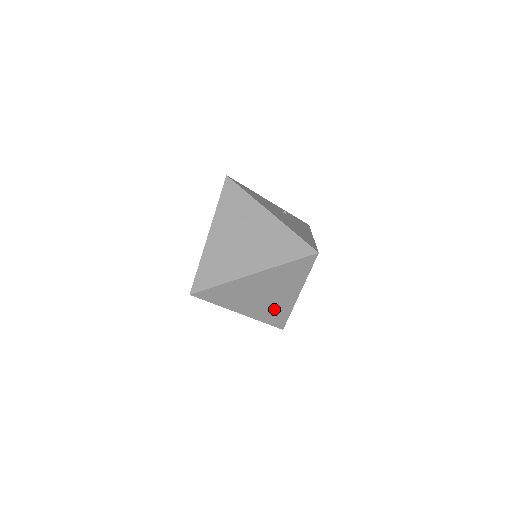
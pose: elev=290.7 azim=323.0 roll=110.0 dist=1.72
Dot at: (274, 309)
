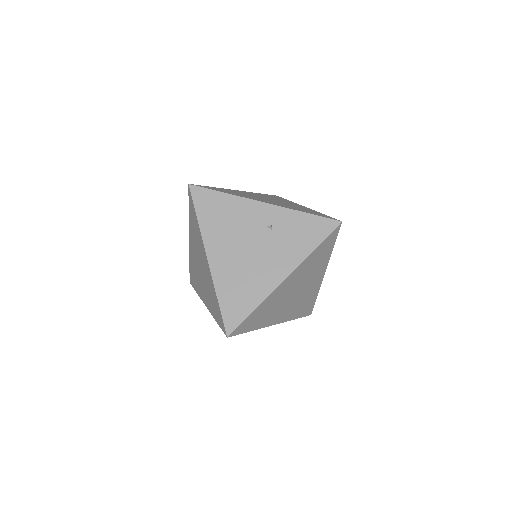
Dot at: occluded
